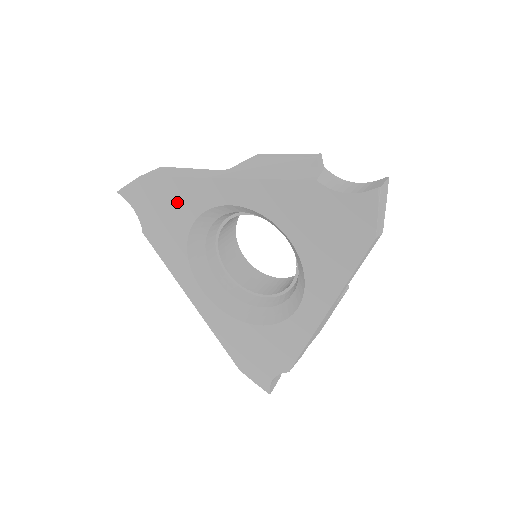
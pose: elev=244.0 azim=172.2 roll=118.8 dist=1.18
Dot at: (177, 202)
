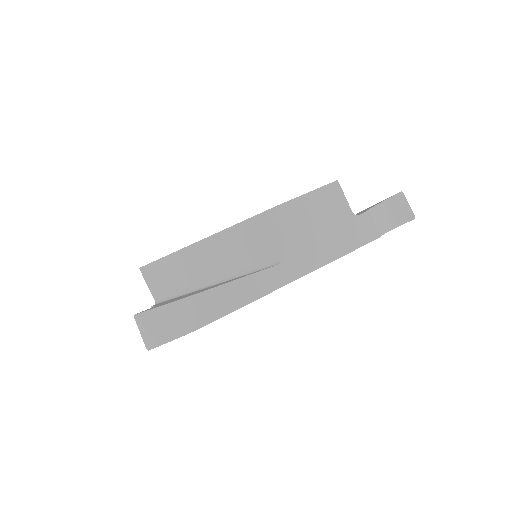
Dot at: occluded
